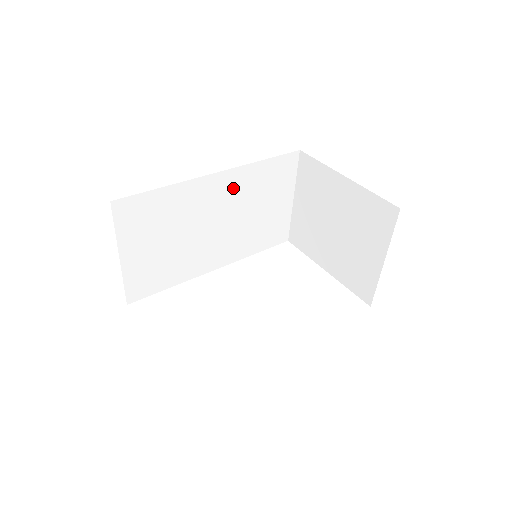
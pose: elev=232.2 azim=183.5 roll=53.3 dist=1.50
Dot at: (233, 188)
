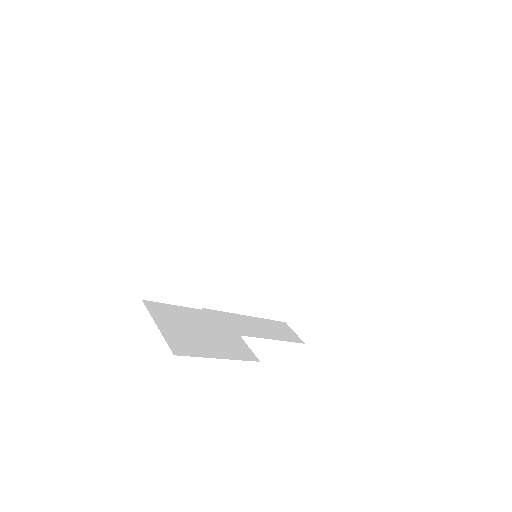
Dot at: (207, 208)
